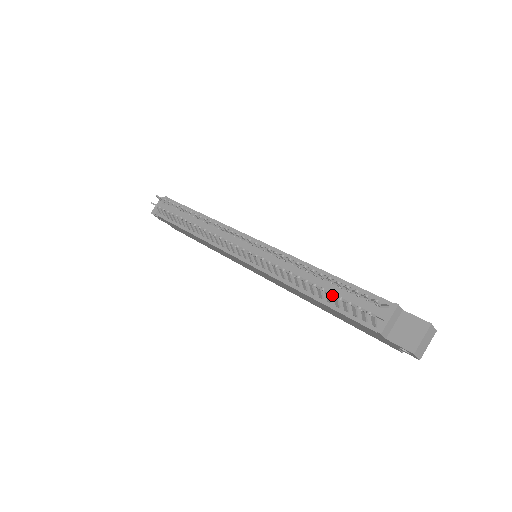
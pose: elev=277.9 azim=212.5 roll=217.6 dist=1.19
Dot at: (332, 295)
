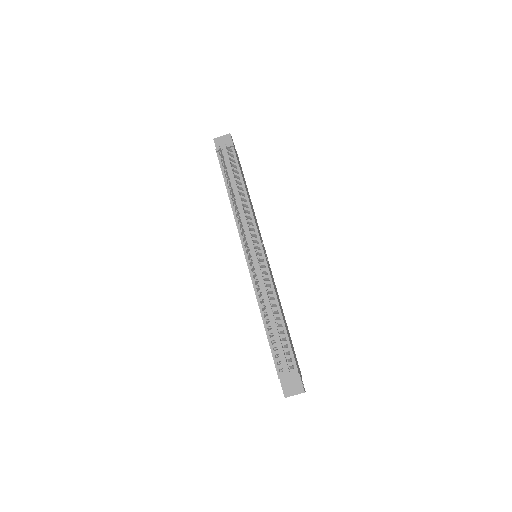
Dot at: occluded
